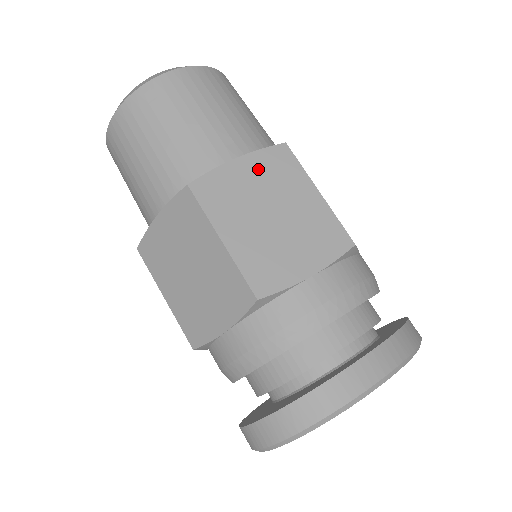
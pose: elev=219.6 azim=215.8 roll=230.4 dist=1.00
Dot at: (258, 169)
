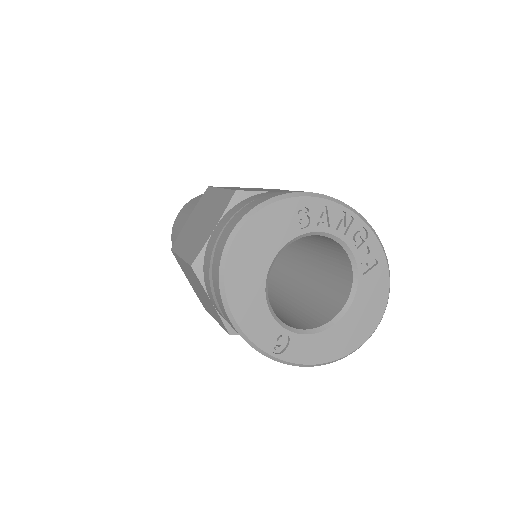
Dot at: (254, 188)
